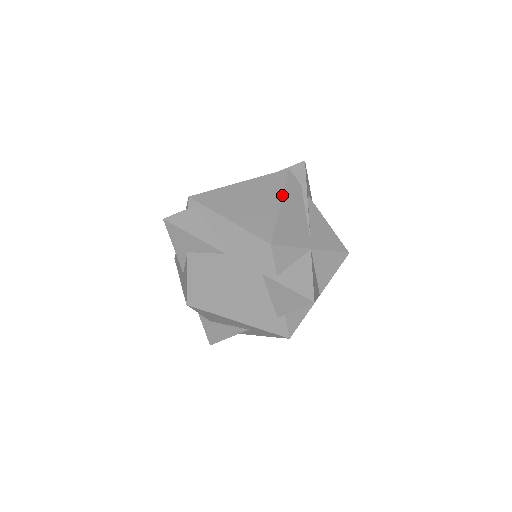
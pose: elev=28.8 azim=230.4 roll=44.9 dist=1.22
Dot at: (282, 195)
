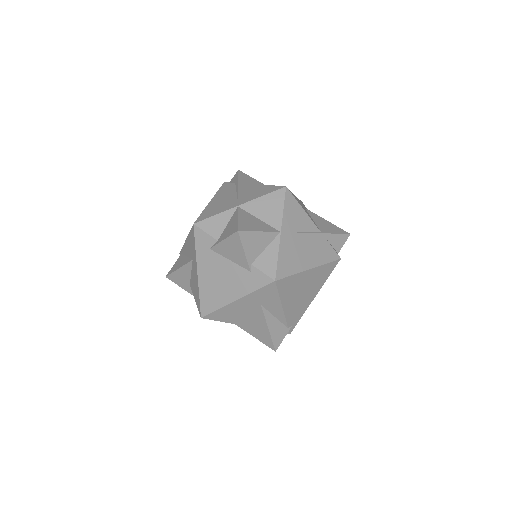
Dot at: (213, 197)
